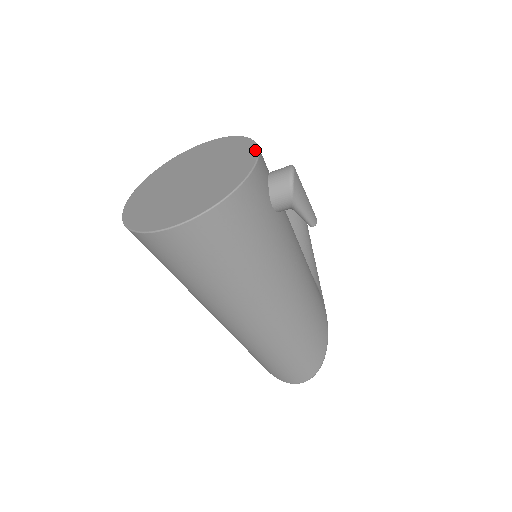
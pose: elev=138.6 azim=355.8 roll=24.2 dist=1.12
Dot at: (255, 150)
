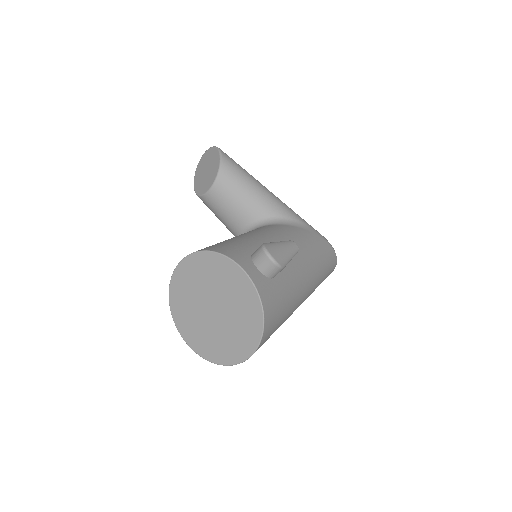
Dot at: (240, 270)
